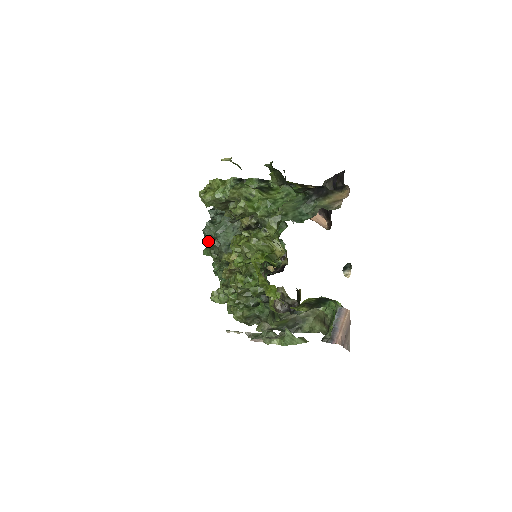
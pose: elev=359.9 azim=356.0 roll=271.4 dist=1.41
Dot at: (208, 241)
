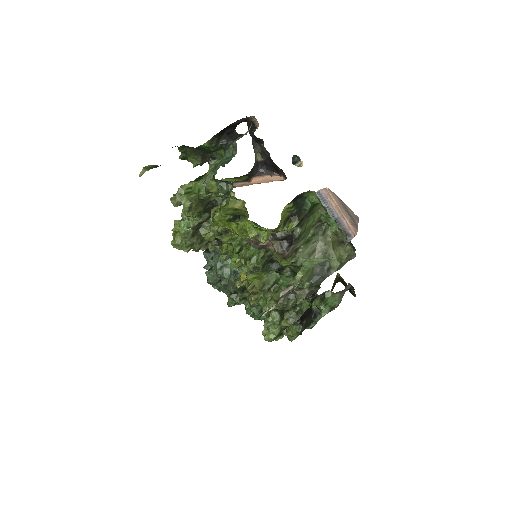
Dot at: (221, 289)
